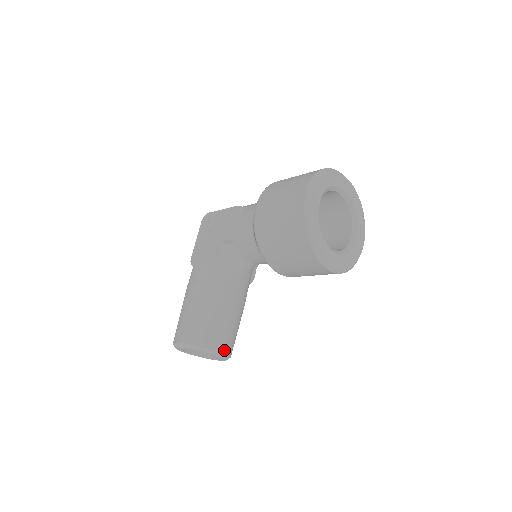
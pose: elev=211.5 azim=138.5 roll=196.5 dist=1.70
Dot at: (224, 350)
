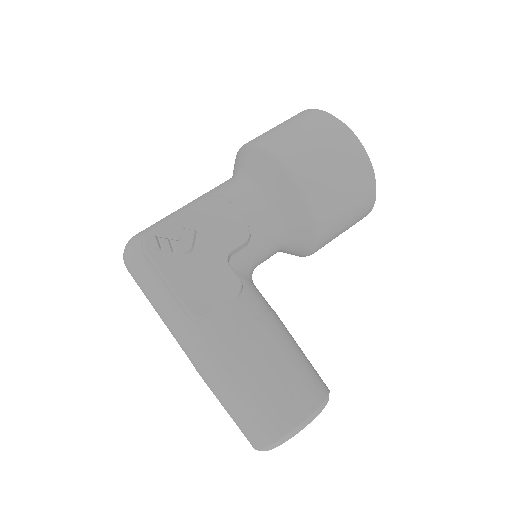
Dot at: occluded
